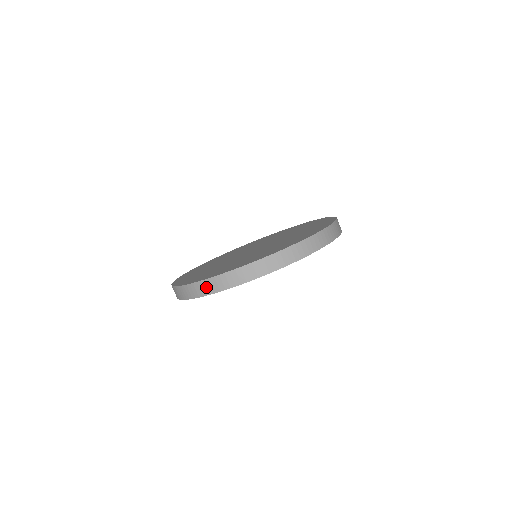
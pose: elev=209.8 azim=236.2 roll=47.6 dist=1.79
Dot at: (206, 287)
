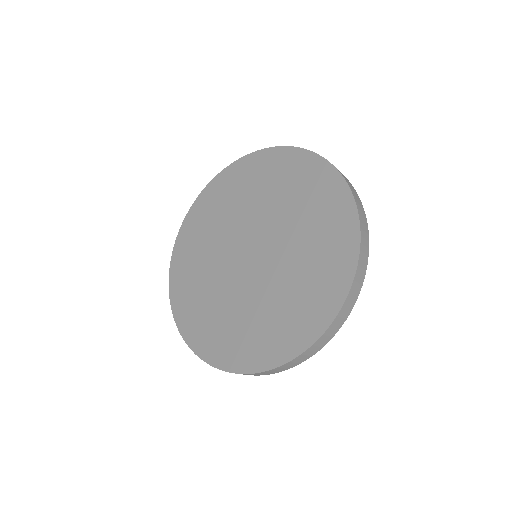
Dot at: (262, 374)
